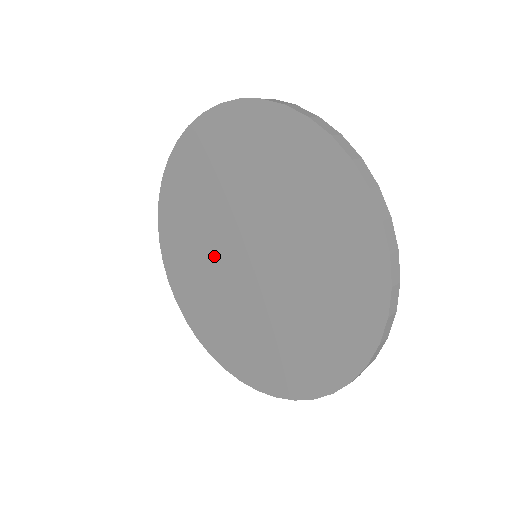
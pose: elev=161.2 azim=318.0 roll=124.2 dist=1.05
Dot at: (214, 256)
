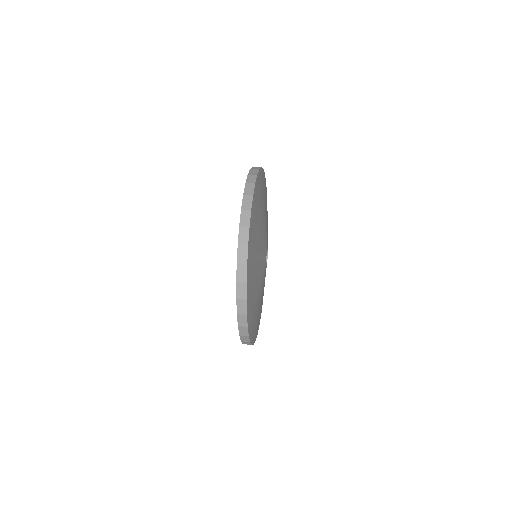
Dot at: occluded
